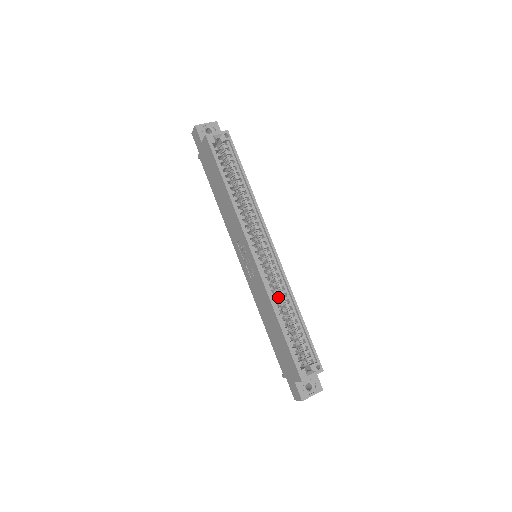
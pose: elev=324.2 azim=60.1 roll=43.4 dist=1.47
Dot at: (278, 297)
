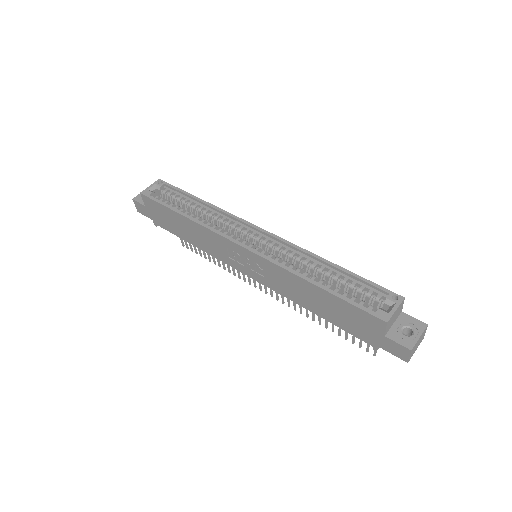
Dot at: (303, 272)
